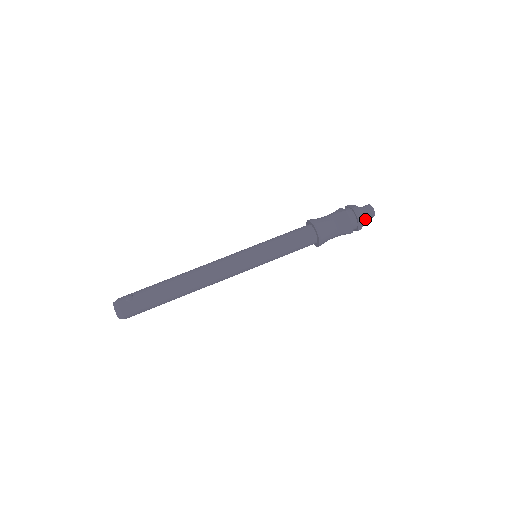
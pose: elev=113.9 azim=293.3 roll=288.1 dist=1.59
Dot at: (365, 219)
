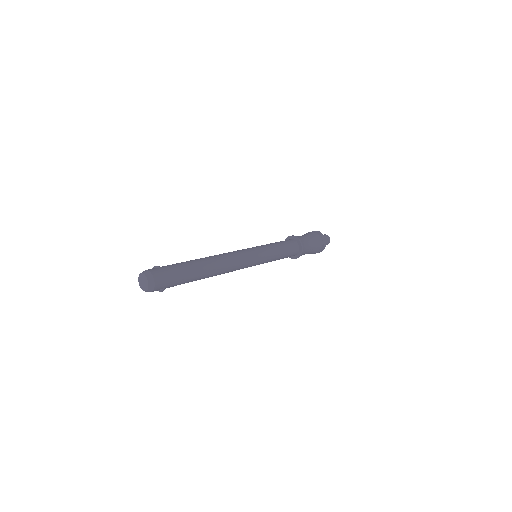
Dot at: occluded
